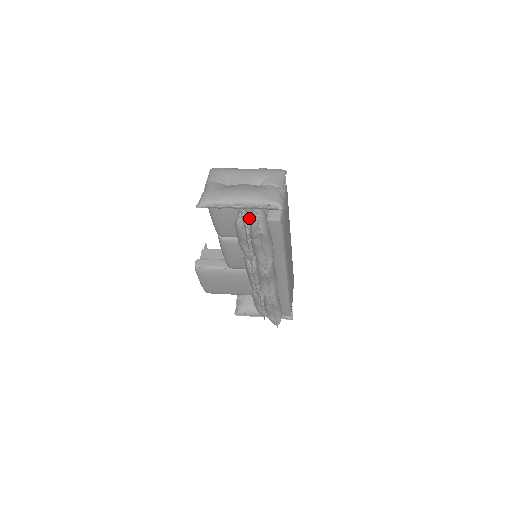
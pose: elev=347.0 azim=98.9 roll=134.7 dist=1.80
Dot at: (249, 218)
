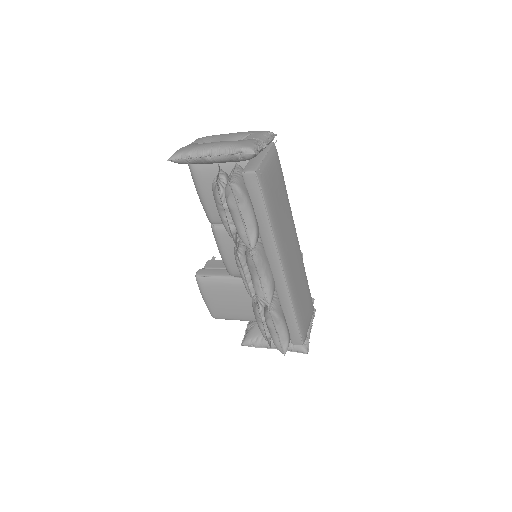
Dot at: (227, 179)
